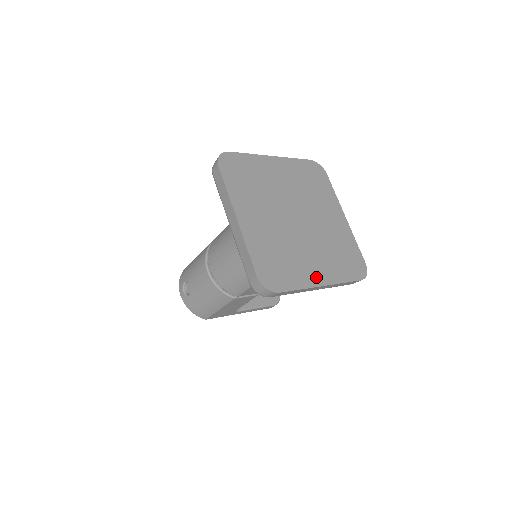
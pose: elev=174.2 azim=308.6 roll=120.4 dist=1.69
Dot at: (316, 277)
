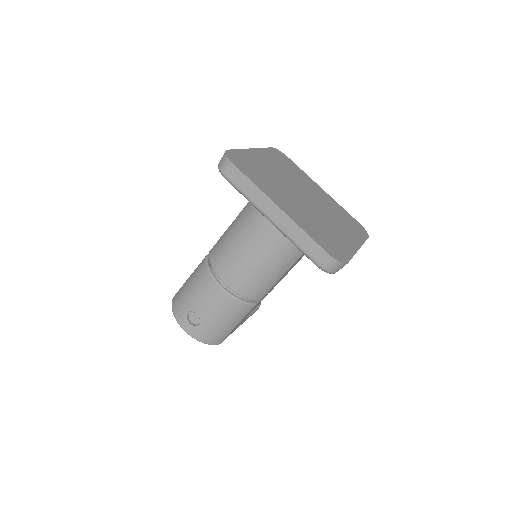
Dot at: (351, 243)
